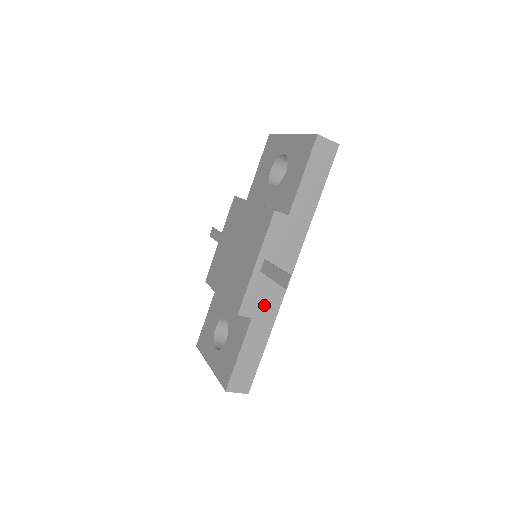
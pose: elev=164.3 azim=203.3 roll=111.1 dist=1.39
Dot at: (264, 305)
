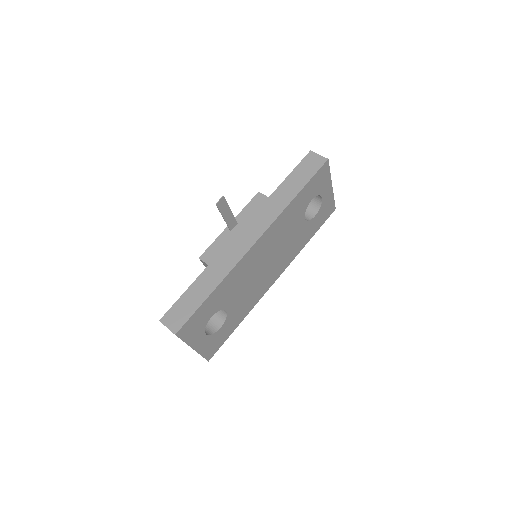
Dot at: (223, 259)
